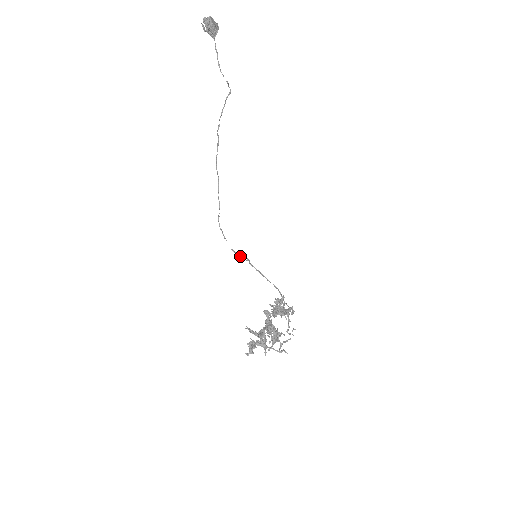
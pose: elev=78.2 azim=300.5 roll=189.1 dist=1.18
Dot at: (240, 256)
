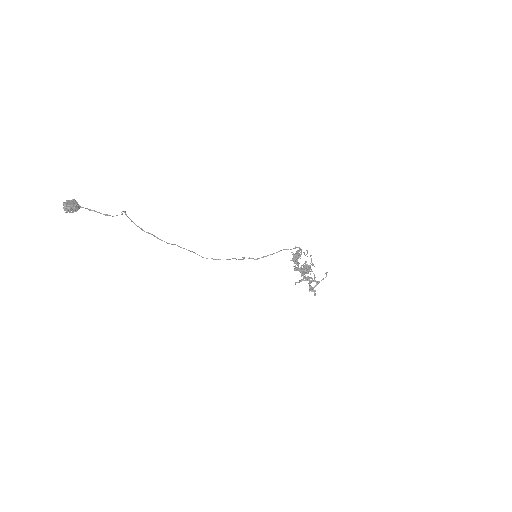
Dot at: occluded
